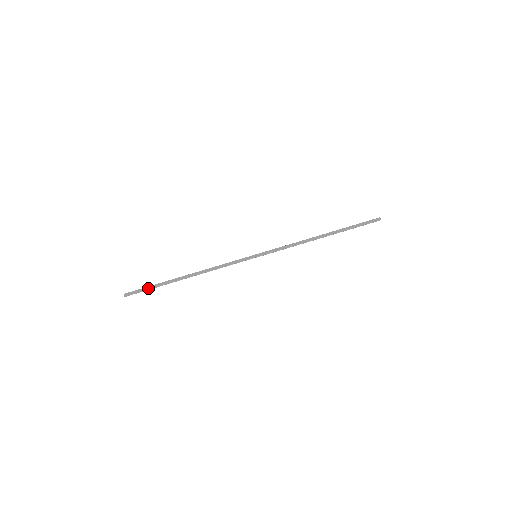
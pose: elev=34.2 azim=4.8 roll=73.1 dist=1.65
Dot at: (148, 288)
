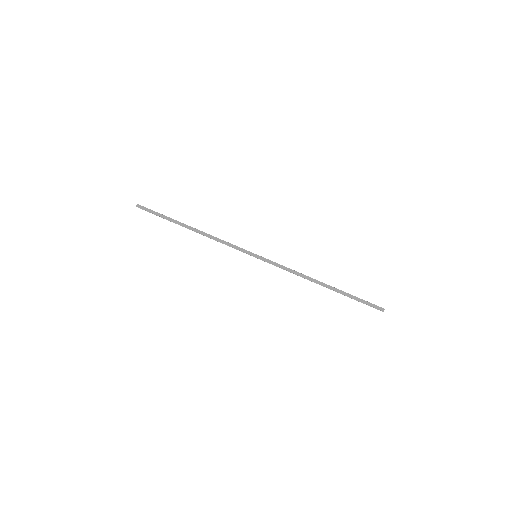
Dot at: (157, 214)
